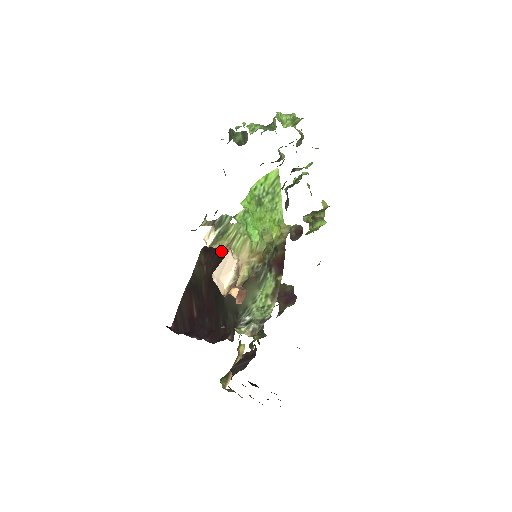
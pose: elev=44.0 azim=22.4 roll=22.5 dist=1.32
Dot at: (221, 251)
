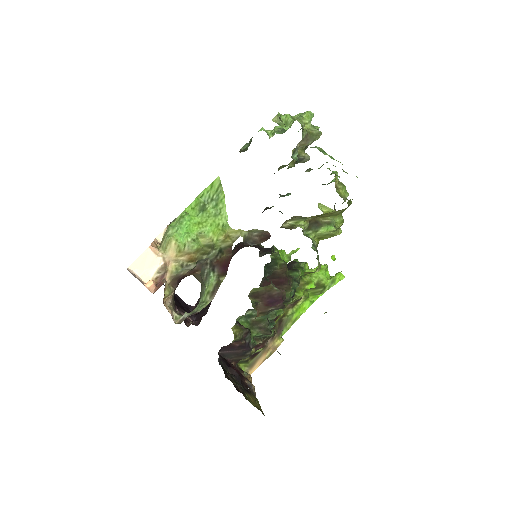
Dot at: occluded
